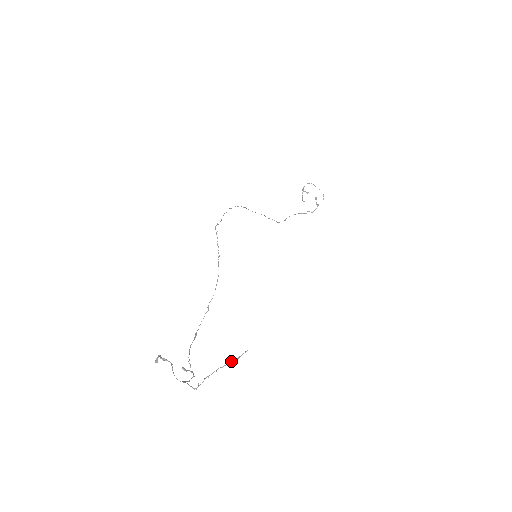
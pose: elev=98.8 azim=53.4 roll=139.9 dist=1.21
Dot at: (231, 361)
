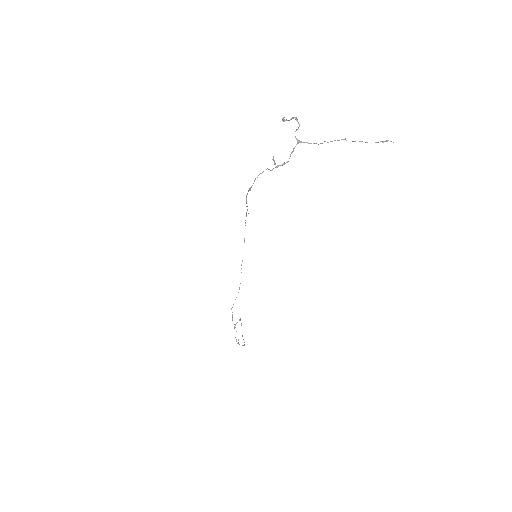
Dot at: (375, 142)
